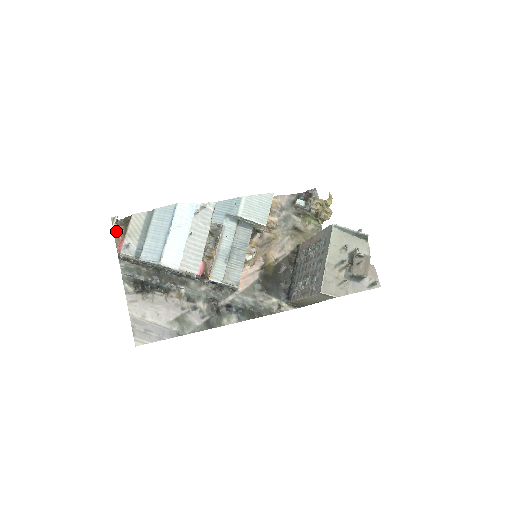
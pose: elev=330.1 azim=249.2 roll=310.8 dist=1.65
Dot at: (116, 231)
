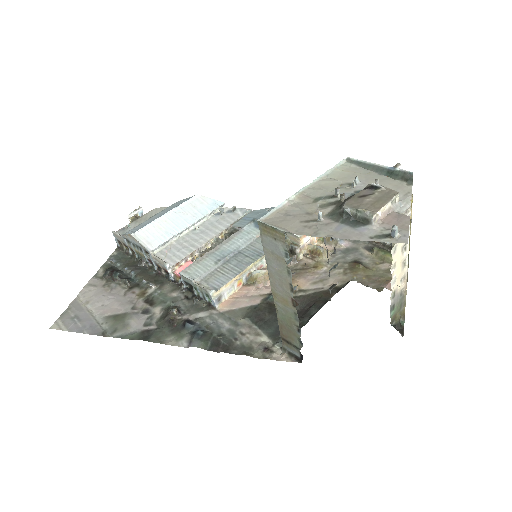
Dot at: (130, 219)
